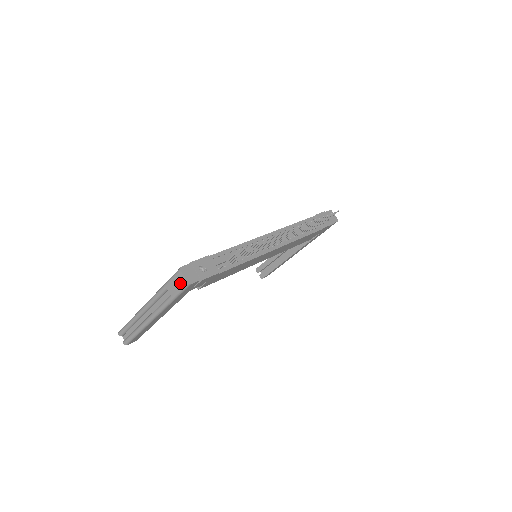
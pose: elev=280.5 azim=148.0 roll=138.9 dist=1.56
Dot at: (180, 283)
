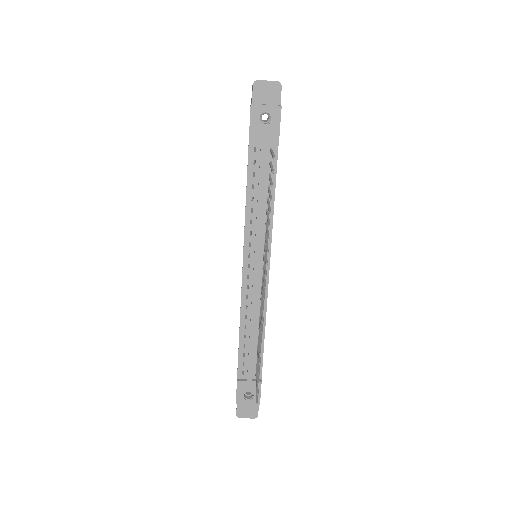
Dot at: occluded
